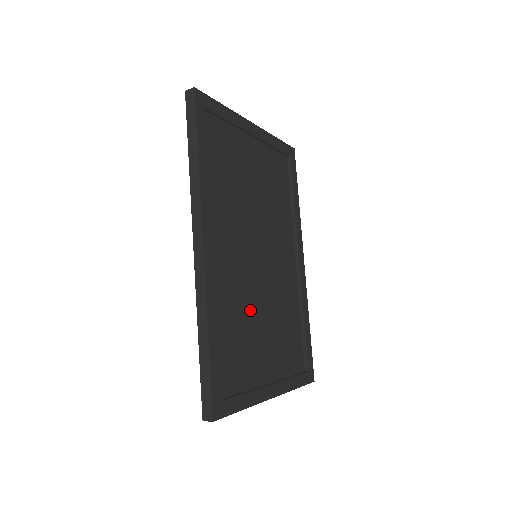
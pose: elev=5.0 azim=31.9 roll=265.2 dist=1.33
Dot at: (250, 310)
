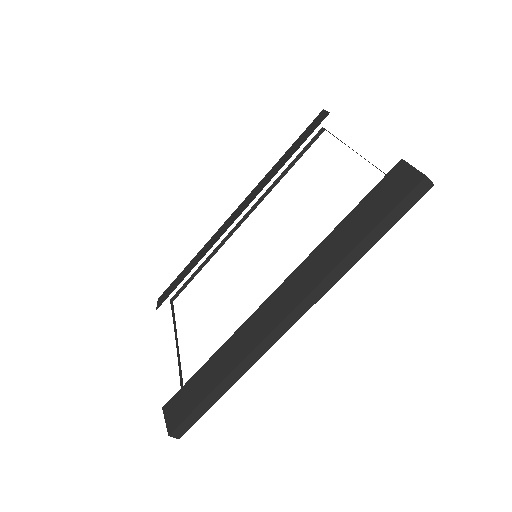
Dot at: occluded
